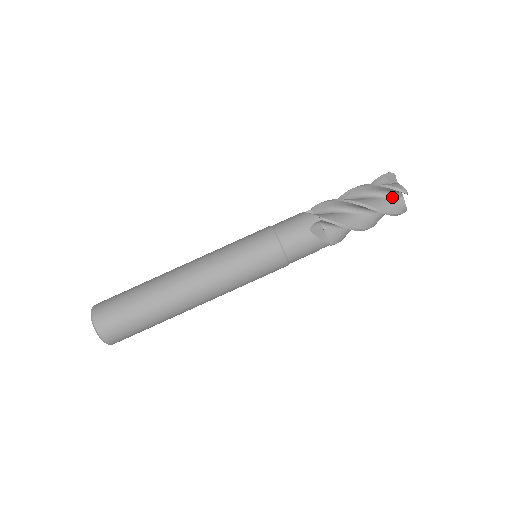
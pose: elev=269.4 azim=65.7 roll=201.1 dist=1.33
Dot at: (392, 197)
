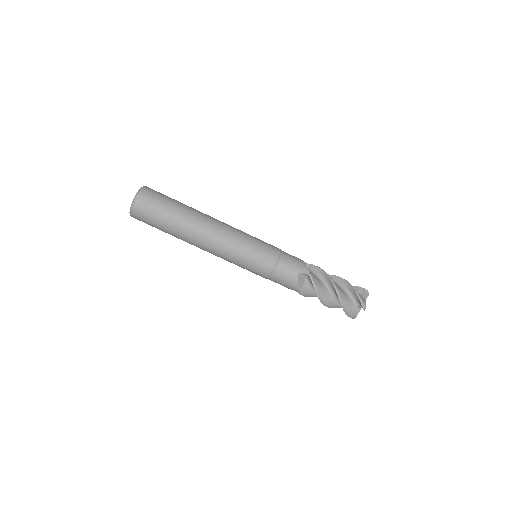
Dot at: (355, 304)
